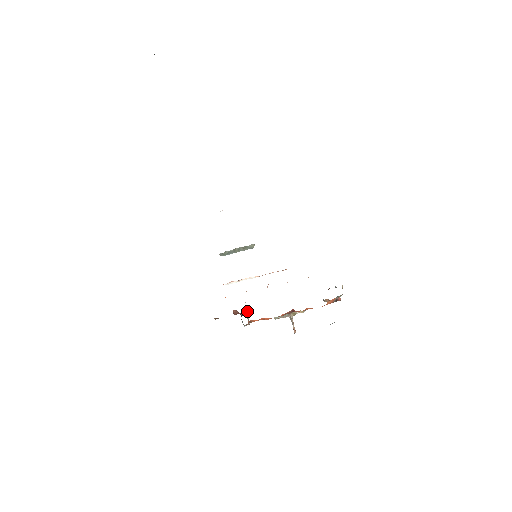
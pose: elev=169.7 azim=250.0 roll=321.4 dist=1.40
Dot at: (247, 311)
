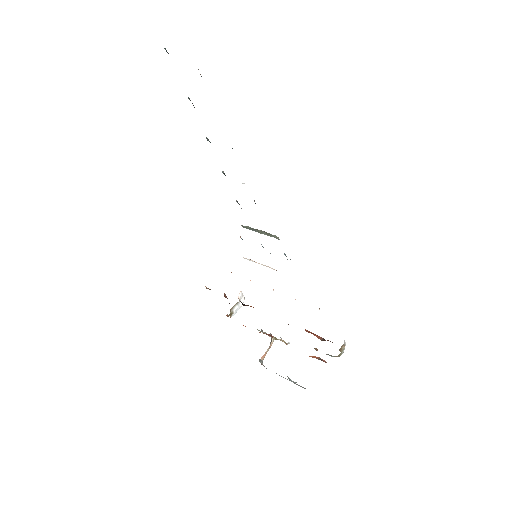
Dot at: occluded
